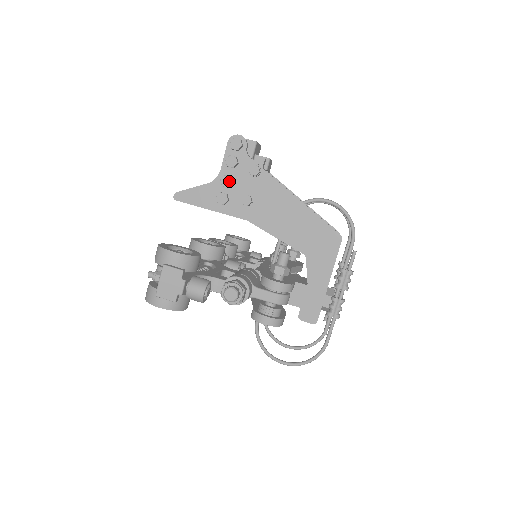
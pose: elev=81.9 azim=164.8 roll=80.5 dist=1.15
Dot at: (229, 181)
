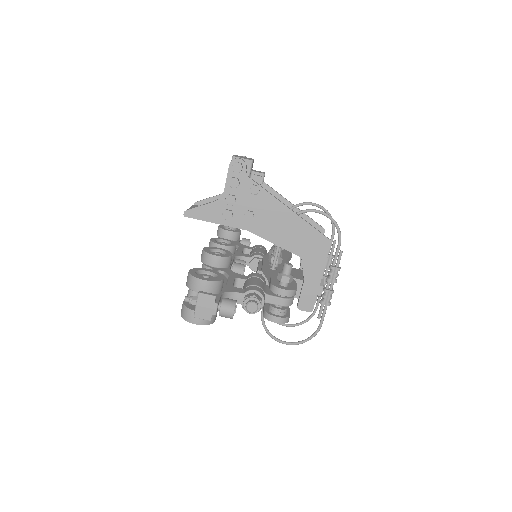
Dot at: (233, 200)
